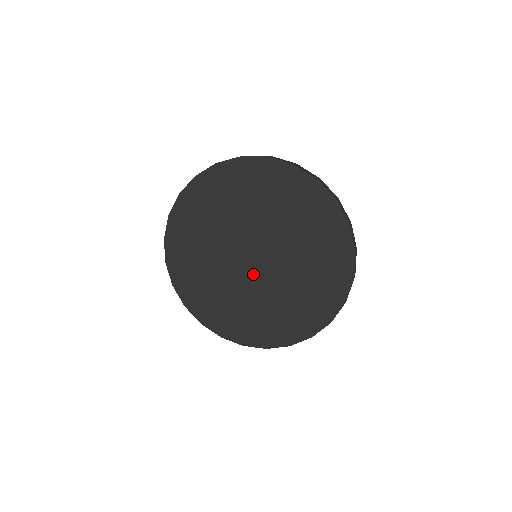
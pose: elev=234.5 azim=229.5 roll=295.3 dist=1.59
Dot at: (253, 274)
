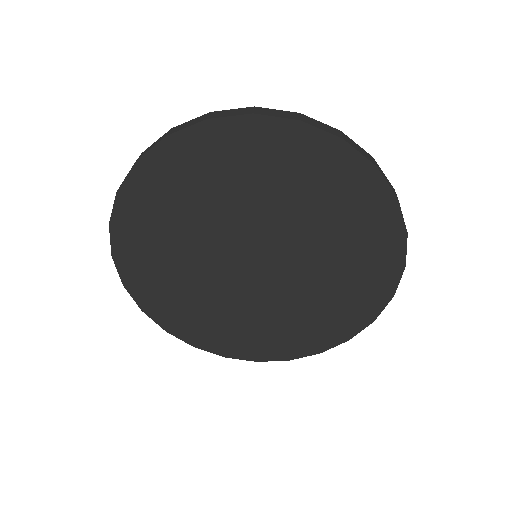
Dot at: (244, 279)
